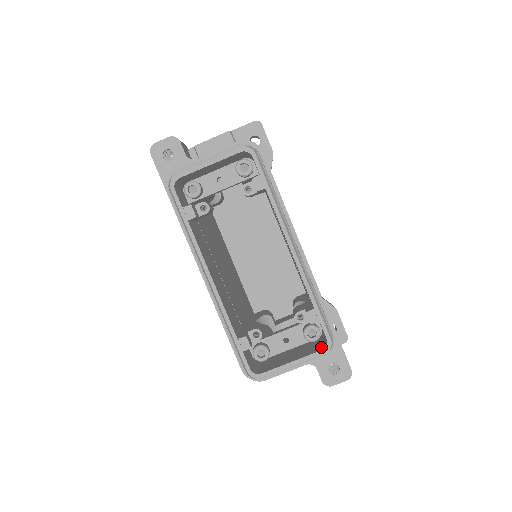
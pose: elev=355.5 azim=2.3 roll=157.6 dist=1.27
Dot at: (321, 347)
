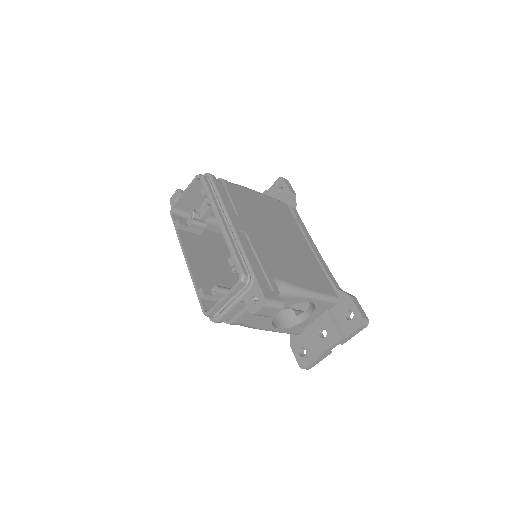
Dot at: occluded
